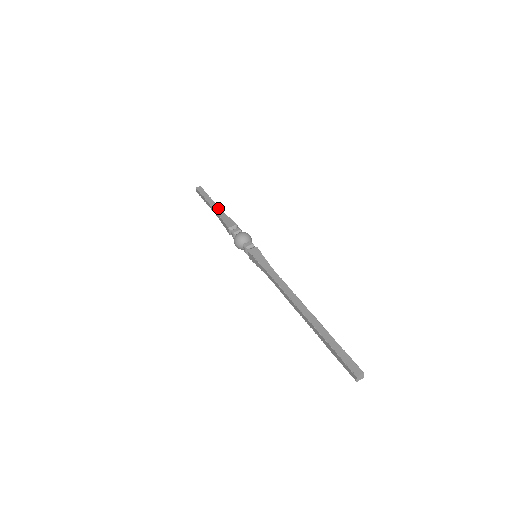
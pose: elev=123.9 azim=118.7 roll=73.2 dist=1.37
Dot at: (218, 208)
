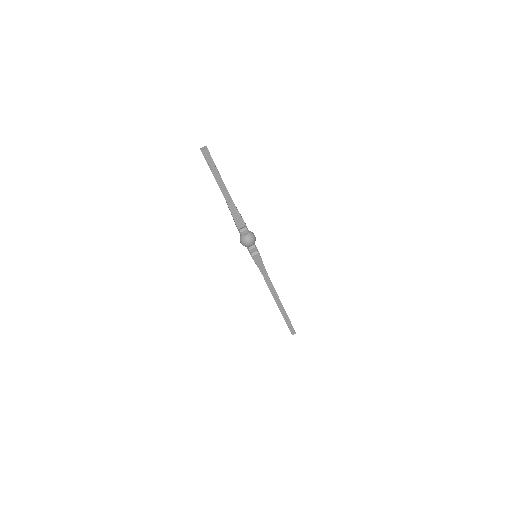
Dot at: (228, 196)
